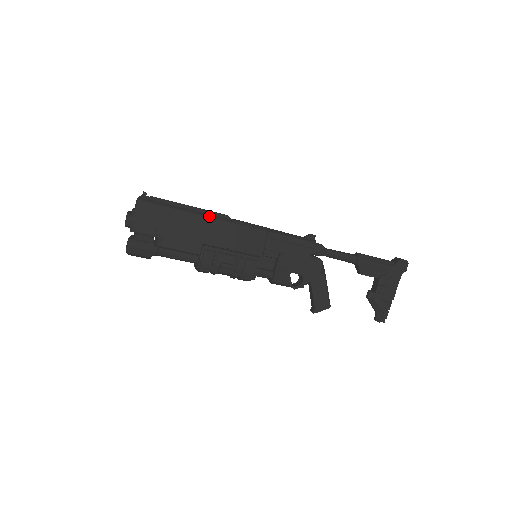
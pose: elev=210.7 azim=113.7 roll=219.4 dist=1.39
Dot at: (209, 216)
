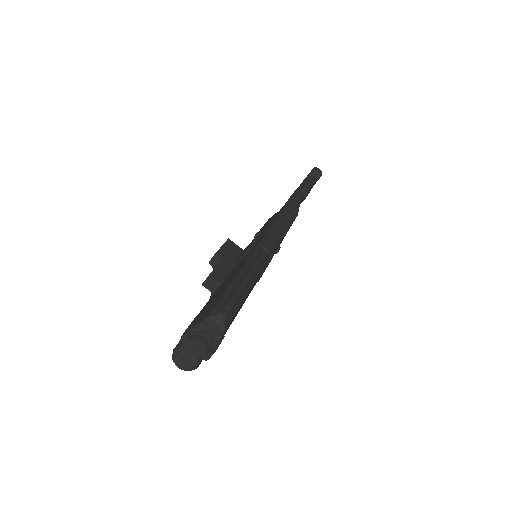
Dot at: (260, 273)
